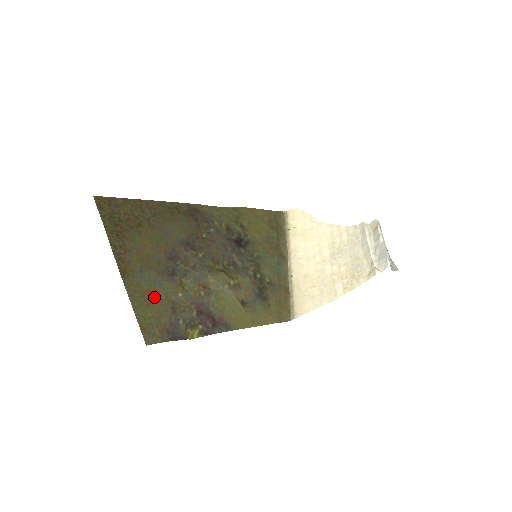
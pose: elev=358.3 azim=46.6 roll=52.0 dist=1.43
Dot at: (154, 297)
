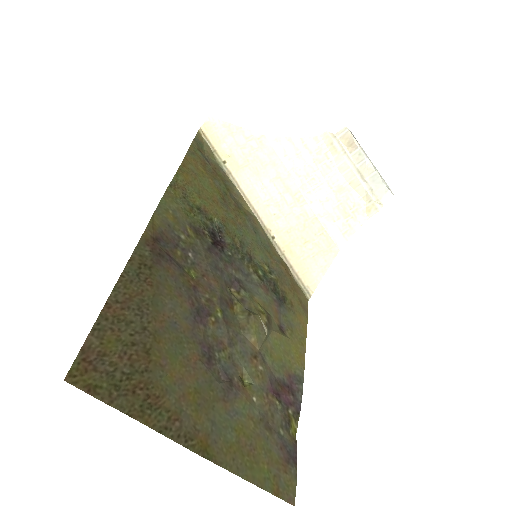
Dot at: (248, 439)
